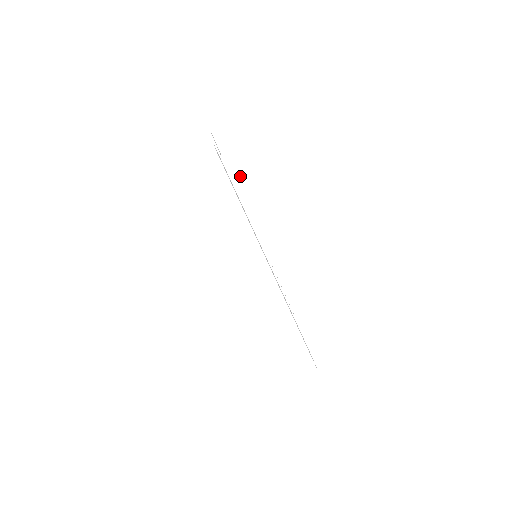
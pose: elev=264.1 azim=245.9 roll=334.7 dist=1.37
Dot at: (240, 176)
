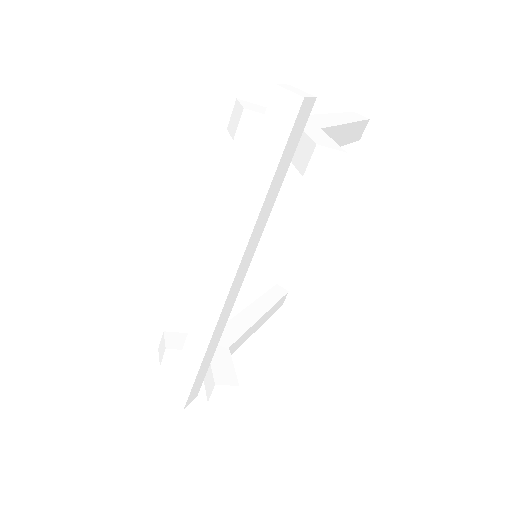
Dot at: (304, 155)
